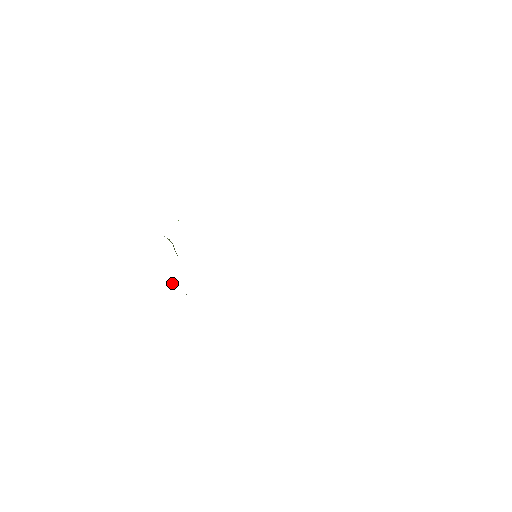
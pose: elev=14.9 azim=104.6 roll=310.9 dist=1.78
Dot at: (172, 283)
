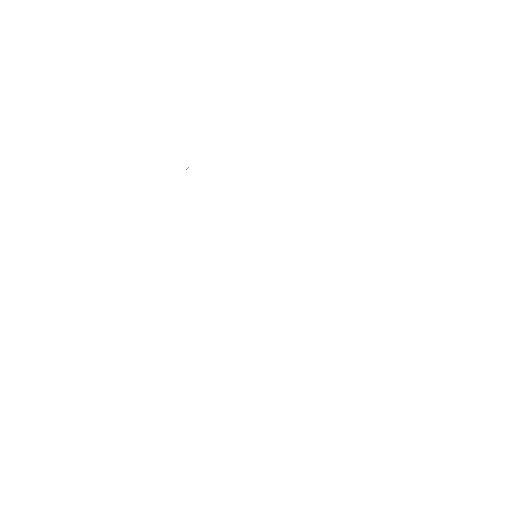
Dot at: occluded
